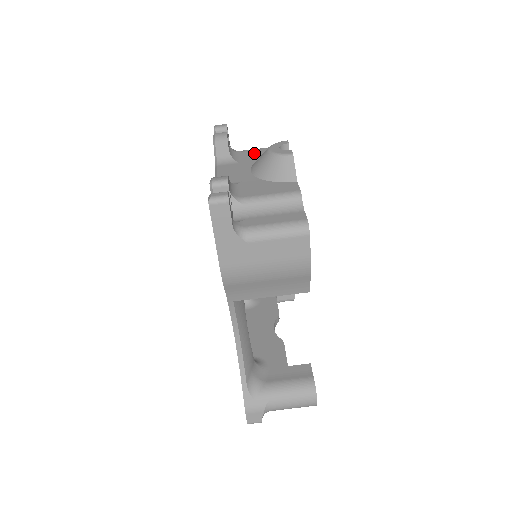
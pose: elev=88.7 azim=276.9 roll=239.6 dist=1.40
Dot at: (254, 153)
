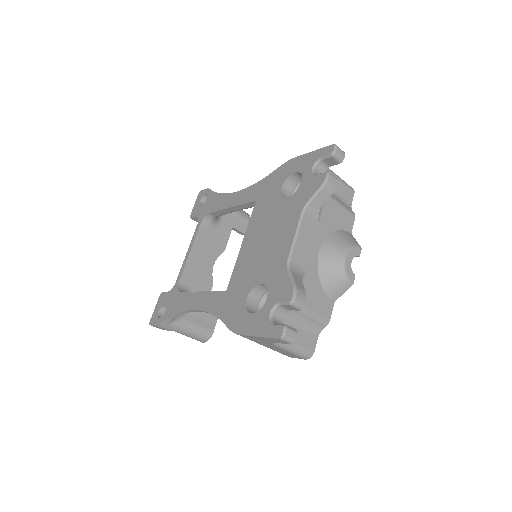
Dot at: (335, 212)
